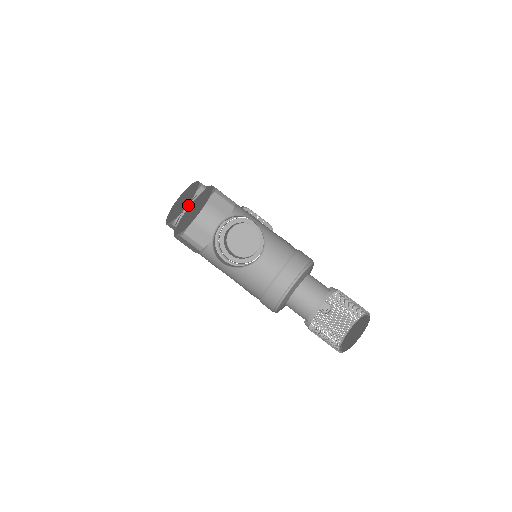
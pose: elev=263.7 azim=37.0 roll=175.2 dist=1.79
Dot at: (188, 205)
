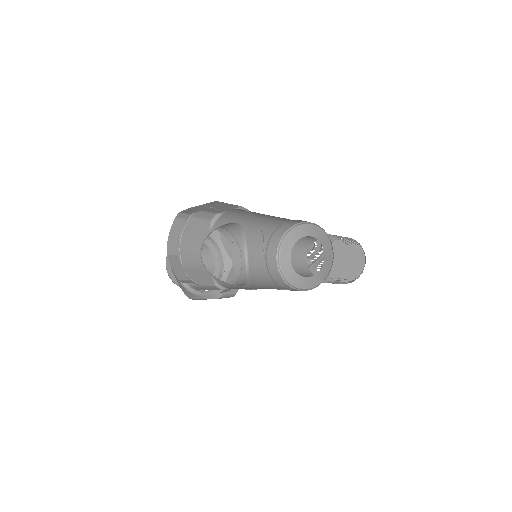
Dot at: occluded
